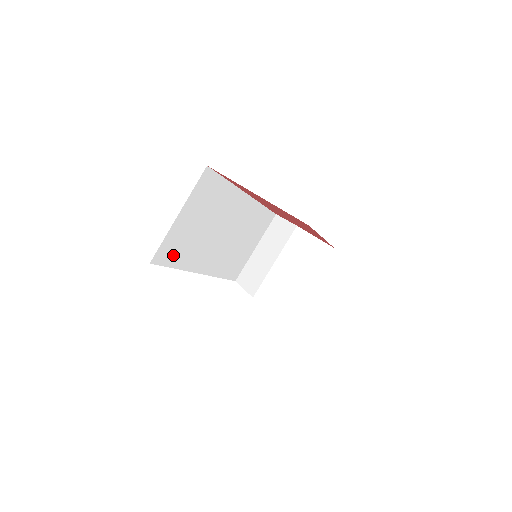
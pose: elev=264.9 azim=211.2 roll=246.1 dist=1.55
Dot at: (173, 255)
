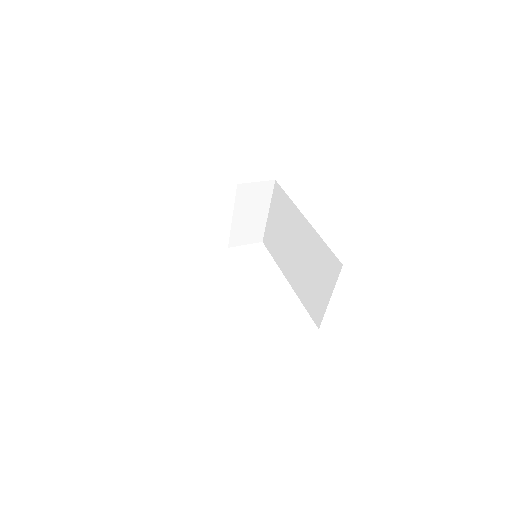
Dot at: occluded
